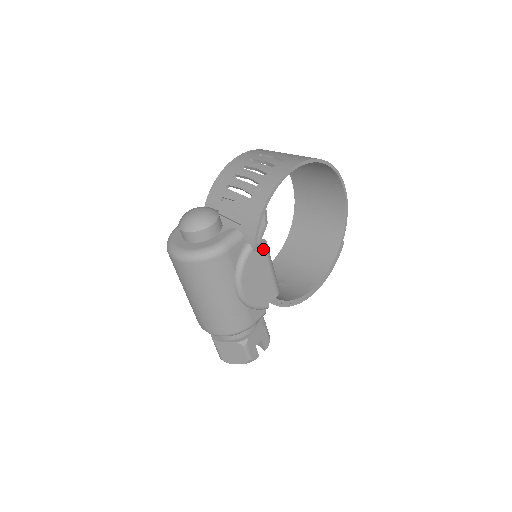
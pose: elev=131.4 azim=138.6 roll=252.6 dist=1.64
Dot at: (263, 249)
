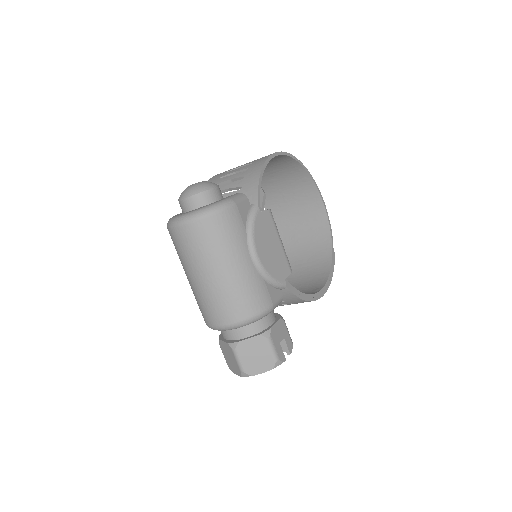
Dot at: (268, 212)
